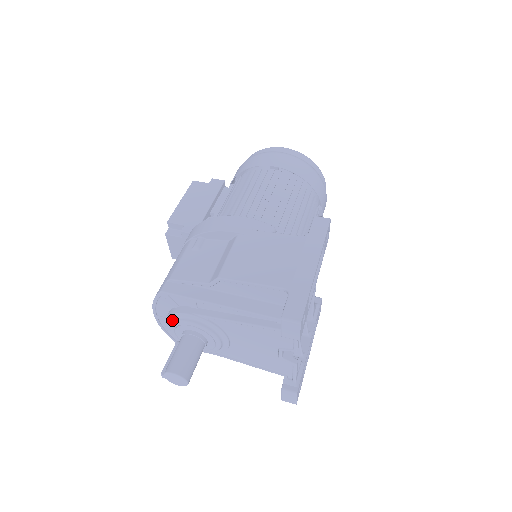
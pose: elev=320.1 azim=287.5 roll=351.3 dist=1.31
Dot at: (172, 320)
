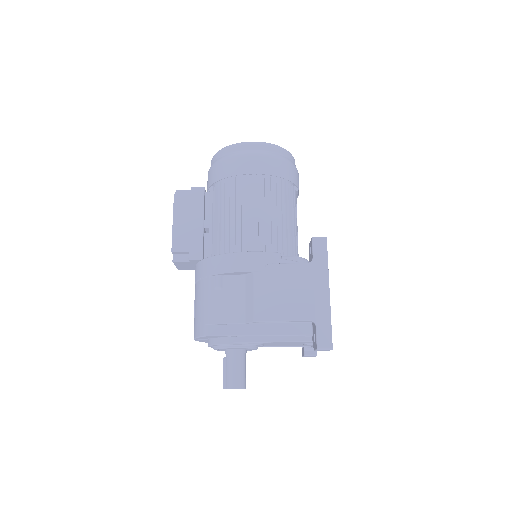
Dot at: (216, 346)
